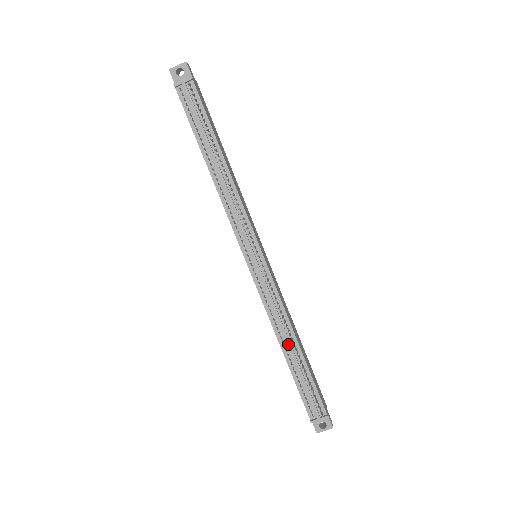
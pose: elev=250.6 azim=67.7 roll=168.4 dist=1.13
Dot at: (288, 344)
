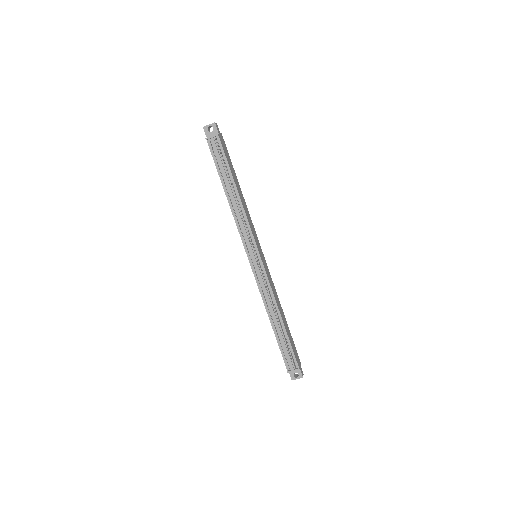
Dot at: (274, 318)
